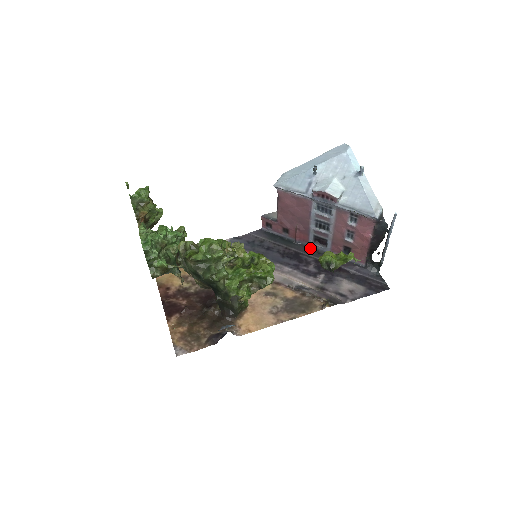
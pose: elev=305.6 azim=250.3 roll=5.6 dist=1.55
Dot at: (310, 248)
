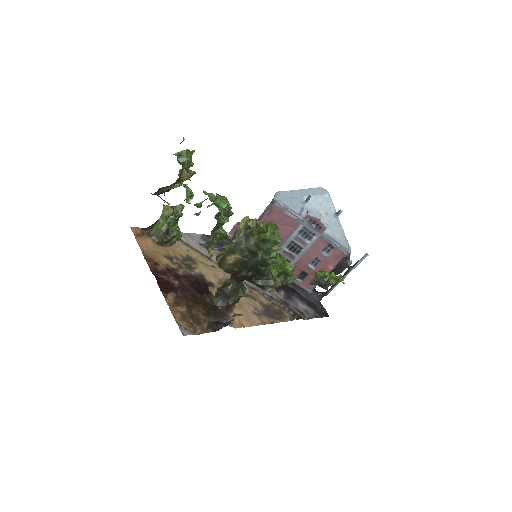
Dot at: occluded
